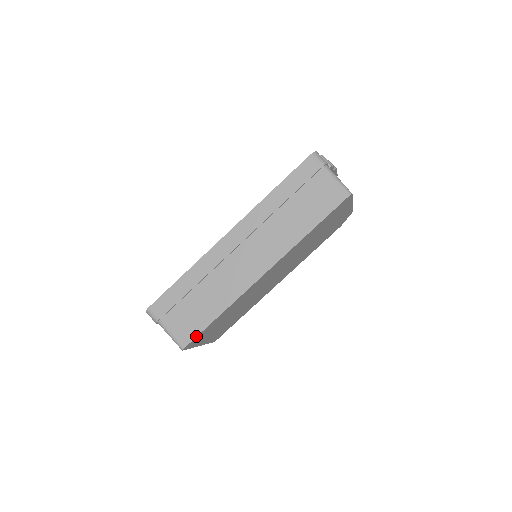
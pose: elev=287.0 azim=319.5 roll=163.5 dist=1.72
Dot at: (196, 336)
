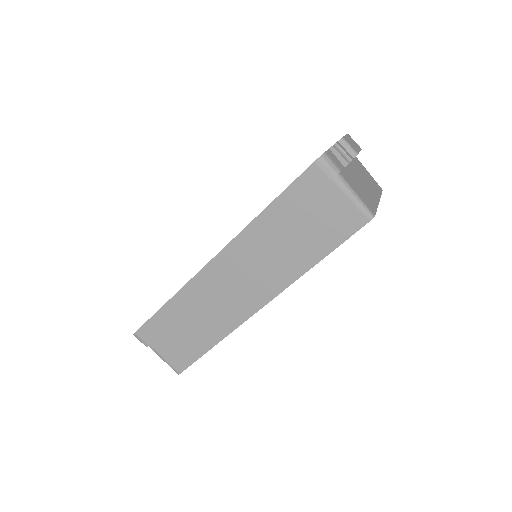
Dot at: (191, 364)
